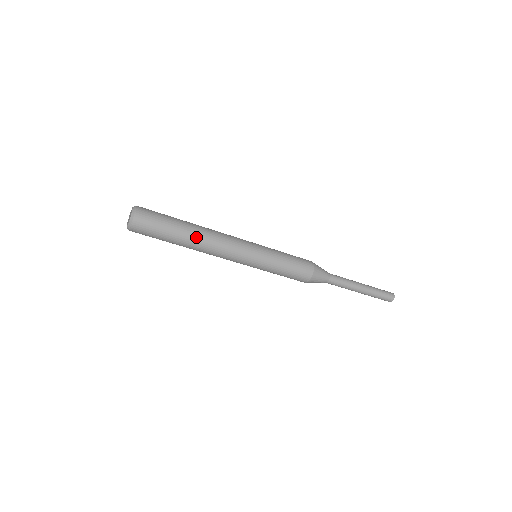
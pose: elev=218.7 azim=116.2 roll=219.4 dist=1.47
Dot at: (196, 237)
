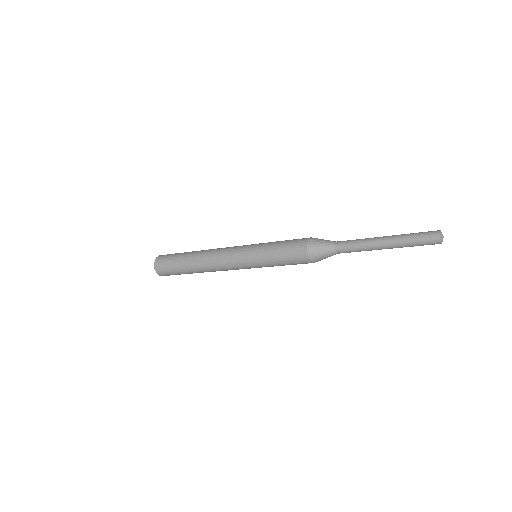
Dot at: (196, 259)
